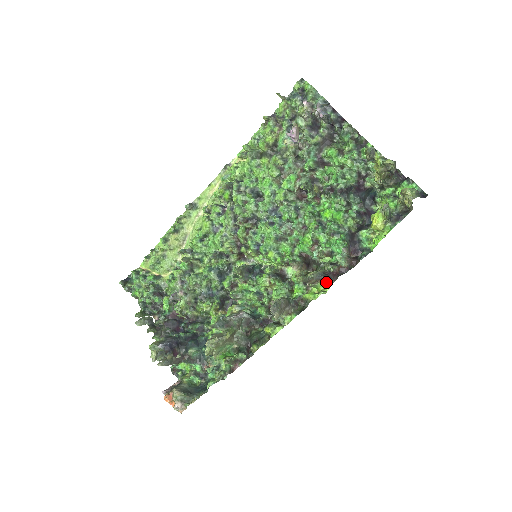
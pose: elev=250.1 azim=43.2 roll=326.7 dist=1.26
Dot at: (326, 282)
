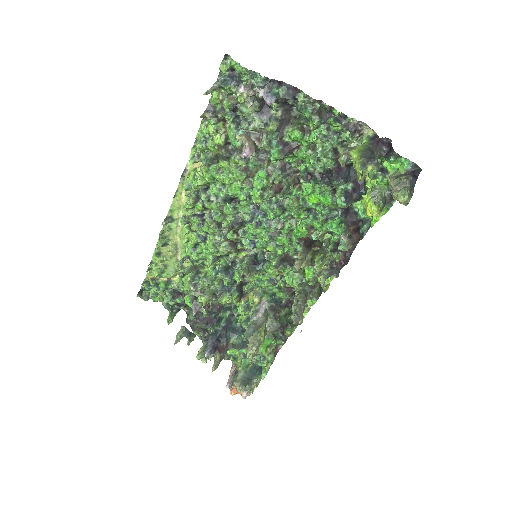
Dot at: (336, 277)
